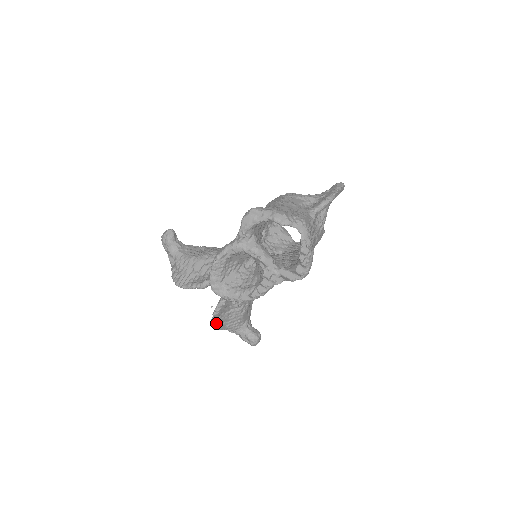
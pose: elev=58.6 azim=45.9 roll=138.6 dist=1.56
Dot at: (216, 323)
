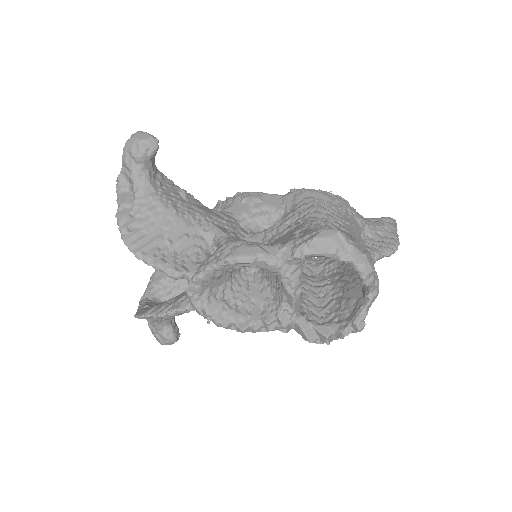
Dot at: (147, 318)
